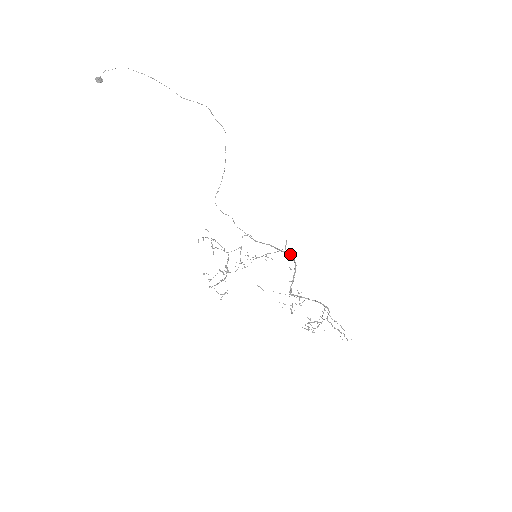
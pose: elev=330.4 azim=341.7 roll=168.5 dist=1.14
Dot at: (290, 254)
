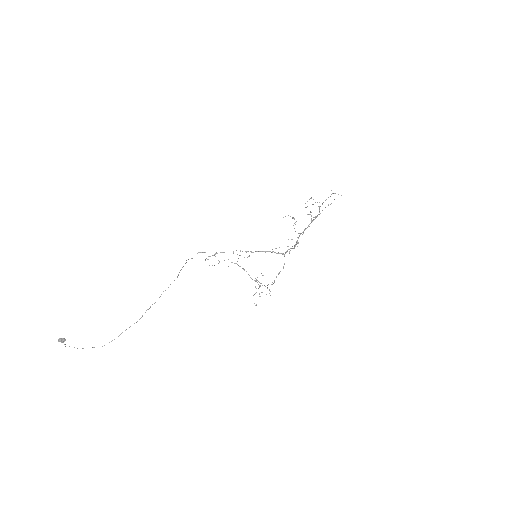
Dot at: occluded
